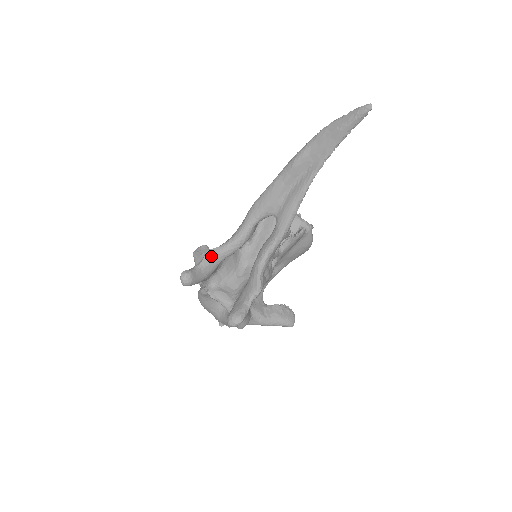
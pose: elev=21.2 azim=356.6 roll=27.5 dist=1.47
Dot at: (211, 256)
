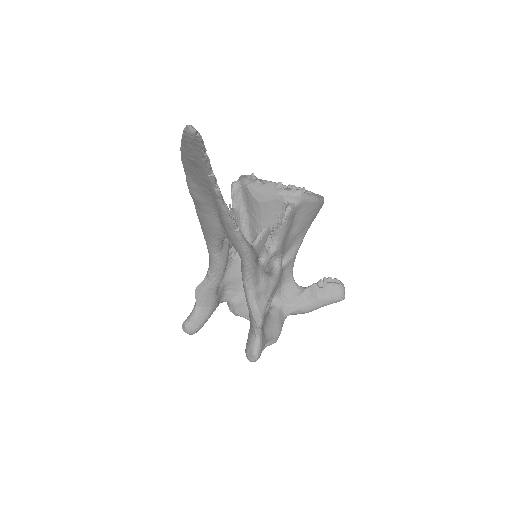
Dot at: (201, 294)
